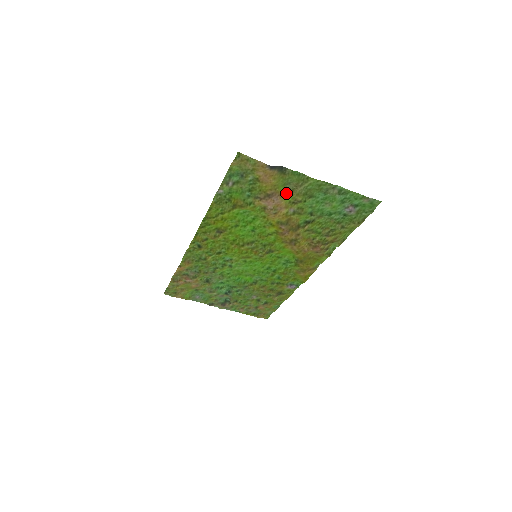
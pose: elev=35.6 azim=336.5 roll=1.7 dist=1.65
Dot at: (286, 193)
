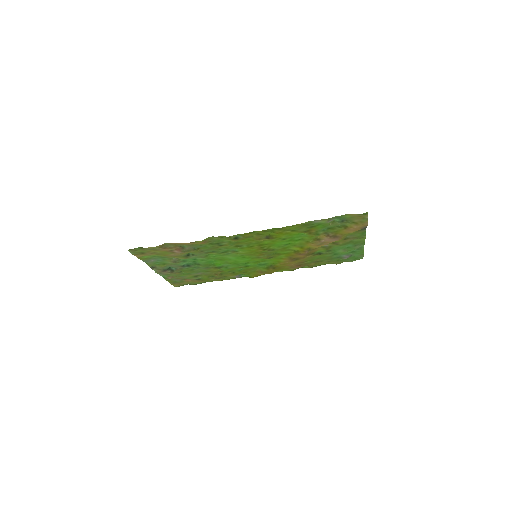
Dot at: (343, 239)
